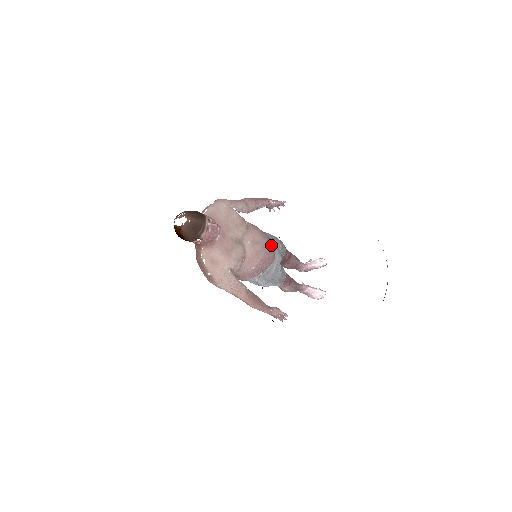
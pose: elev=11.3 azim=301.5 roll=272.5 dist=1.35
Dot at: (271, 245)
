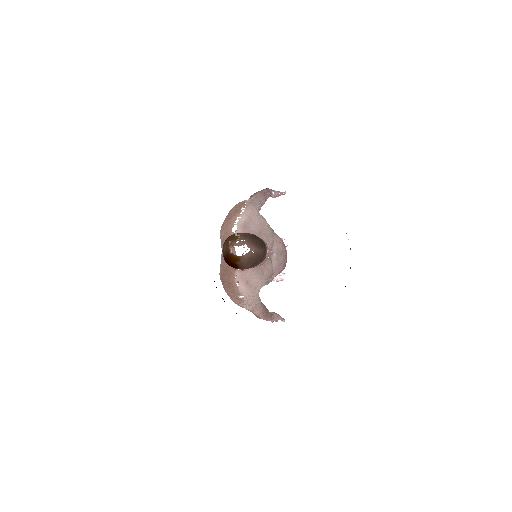
Dot at: (286, 252)
